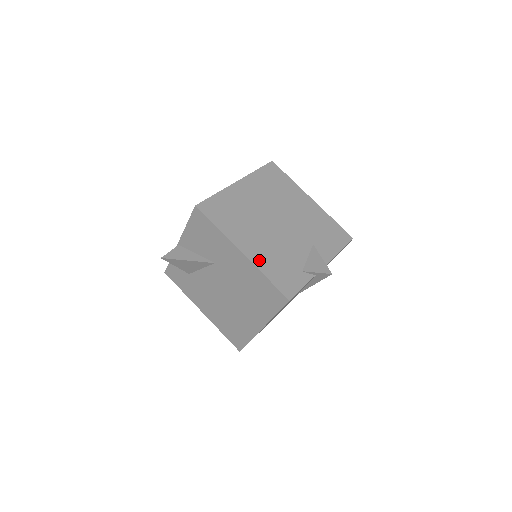
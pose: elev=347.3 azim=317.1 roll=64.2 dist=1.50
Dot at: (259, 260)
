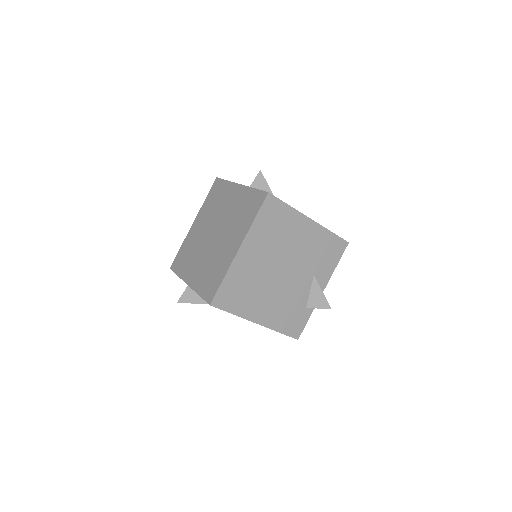
Dot at: (272, 321)
